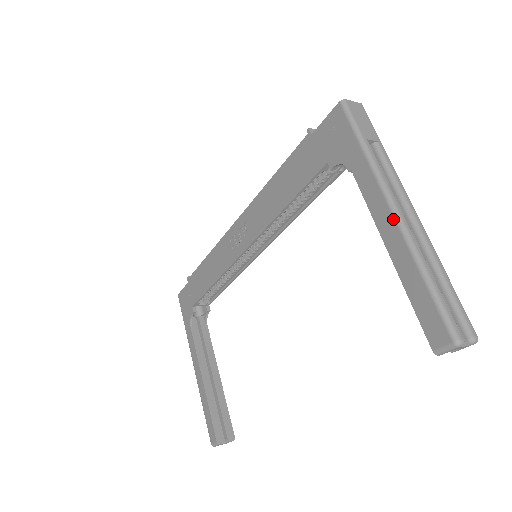
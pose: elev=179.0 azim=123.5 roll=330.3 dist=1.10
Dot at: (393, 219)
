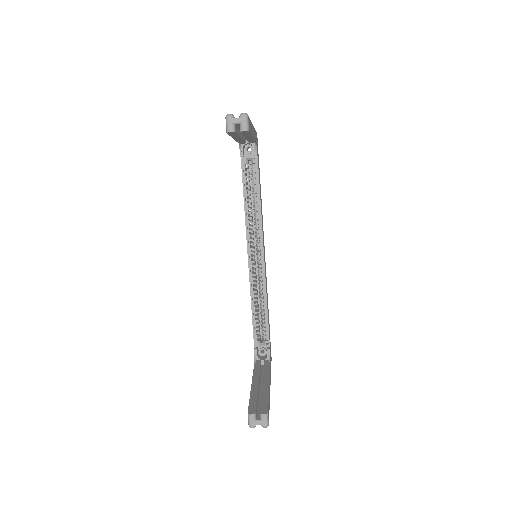
Dot at: occluded
